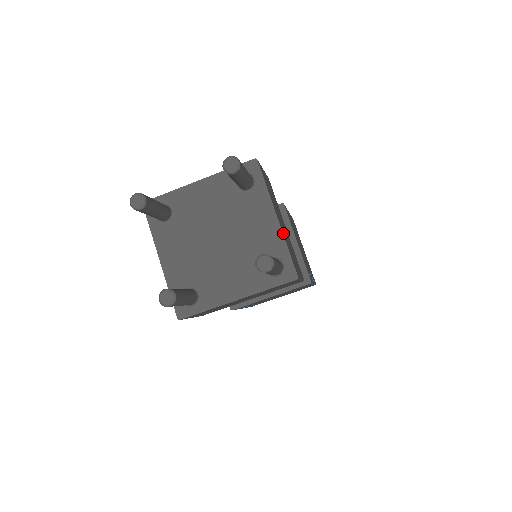
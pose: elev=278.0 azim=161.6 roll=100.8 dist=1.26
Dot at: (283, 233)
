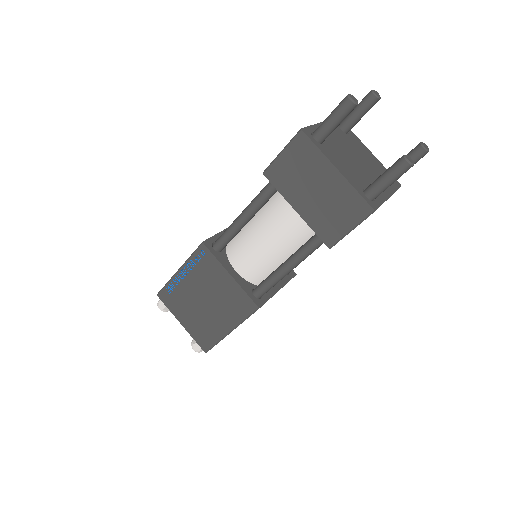
Dot at: occluded
